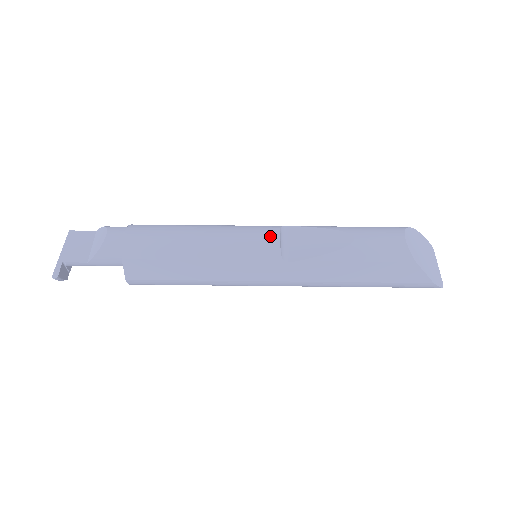
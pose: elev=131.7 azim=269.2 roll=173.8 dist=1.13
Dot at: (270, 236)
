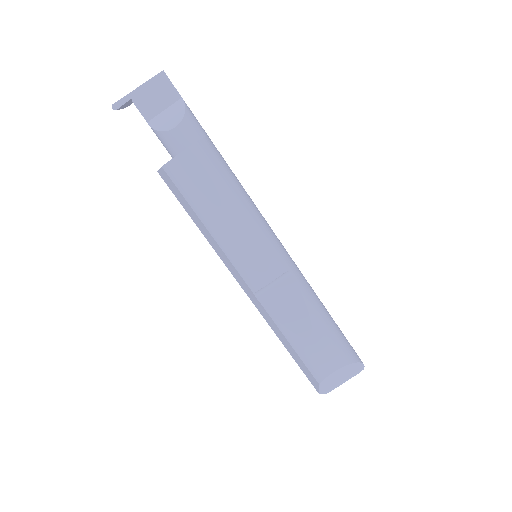
Dot at: (267, 274)
